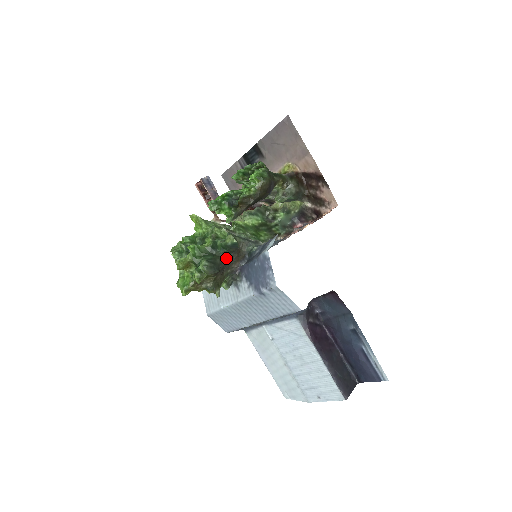
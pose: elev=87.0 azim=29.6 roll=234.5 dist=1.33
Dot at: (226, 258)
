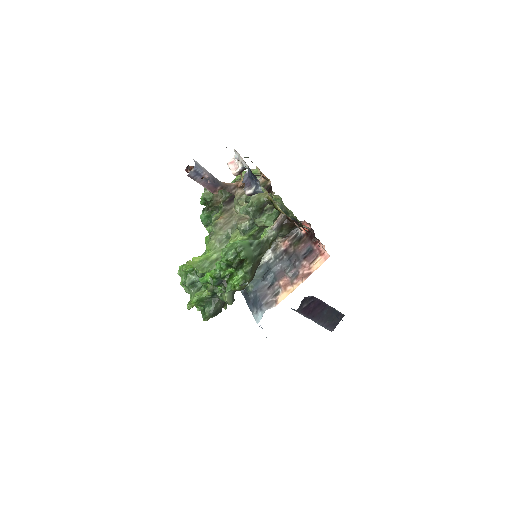
Dot at: occluded
